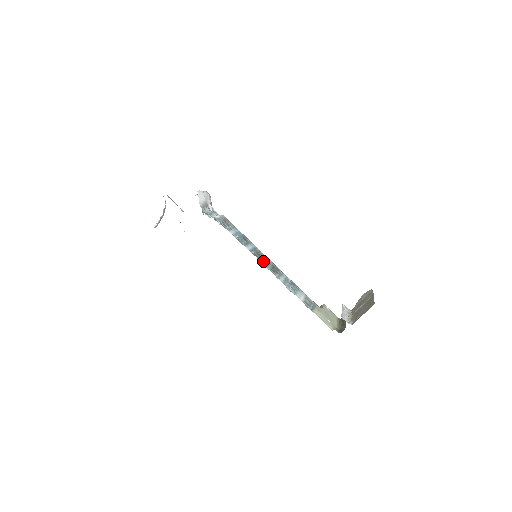
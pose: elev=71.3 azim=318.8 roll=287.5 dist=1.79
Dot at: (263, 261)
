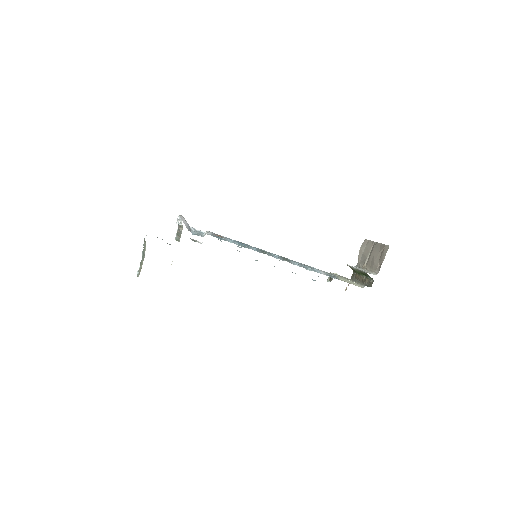
Dot at: (272, 255)
